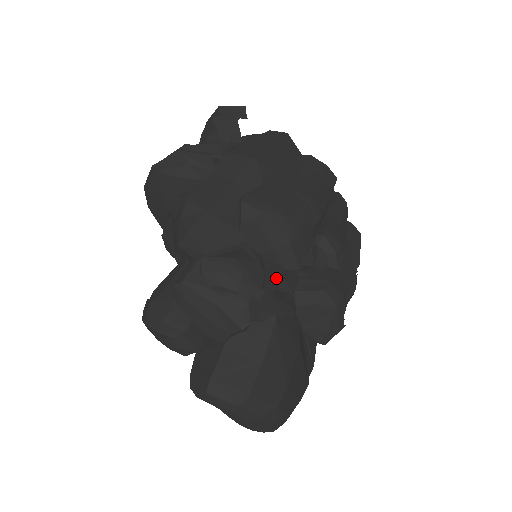
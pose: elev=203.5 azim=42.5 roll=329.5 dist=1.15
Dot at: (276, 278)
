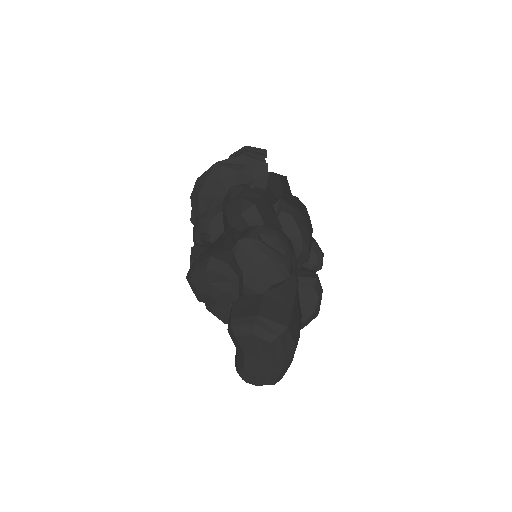
Dot at: occluded
